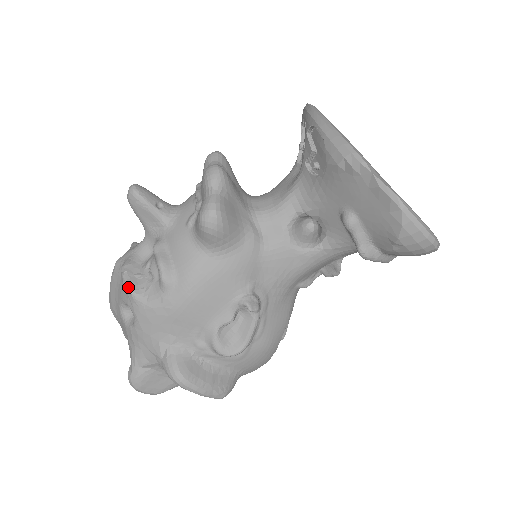
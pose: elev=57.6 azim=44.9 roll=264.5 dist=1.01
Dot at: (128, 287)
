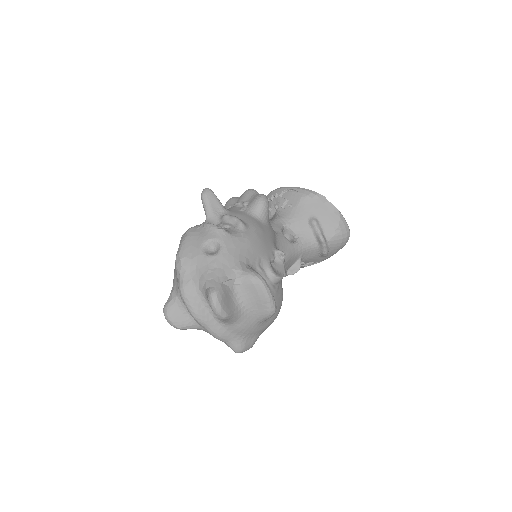
Dot at: (218, 227)
